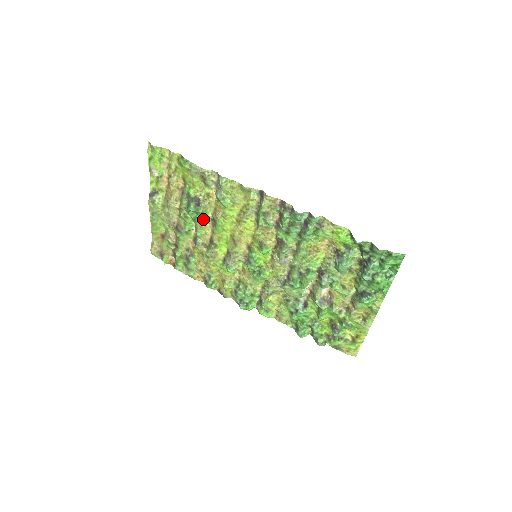
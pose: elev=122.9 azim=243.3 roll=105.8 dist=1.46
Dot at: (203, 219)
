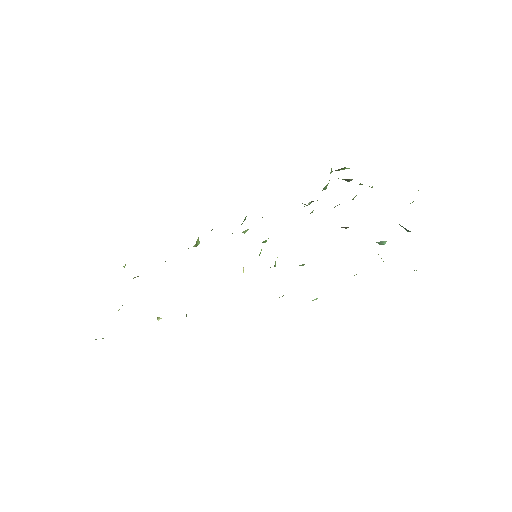
Dot at: occluded
